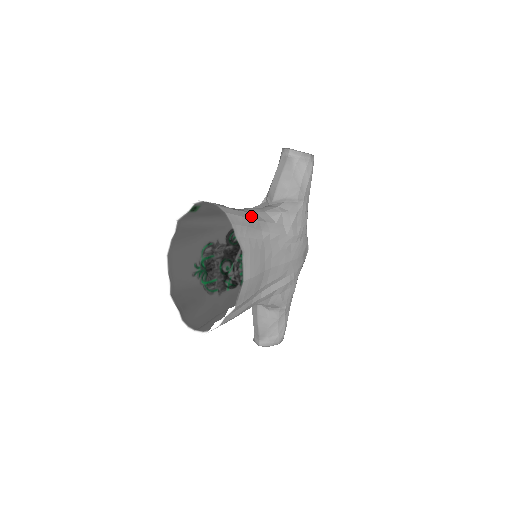
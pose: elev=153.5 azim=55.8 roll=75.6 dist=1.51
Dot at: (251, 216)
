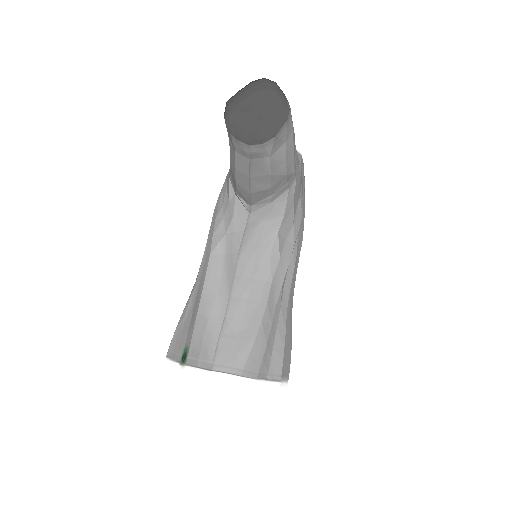
Dot at: (256, 309)
